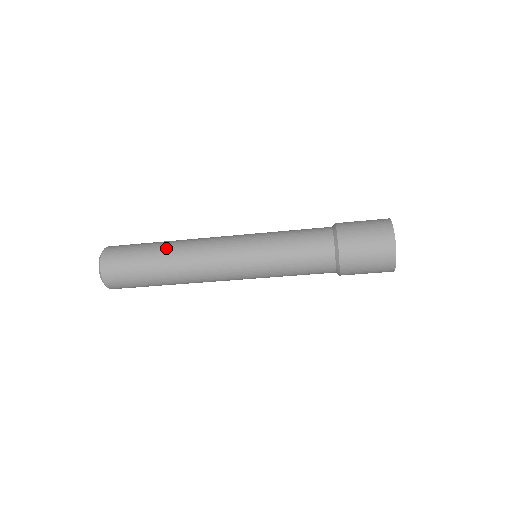
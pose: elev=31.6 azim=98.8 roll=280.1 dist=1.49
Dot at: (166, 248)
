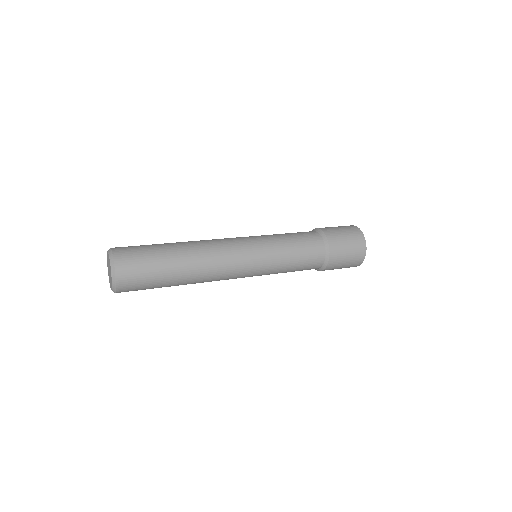
Dot at: (182, 248)
